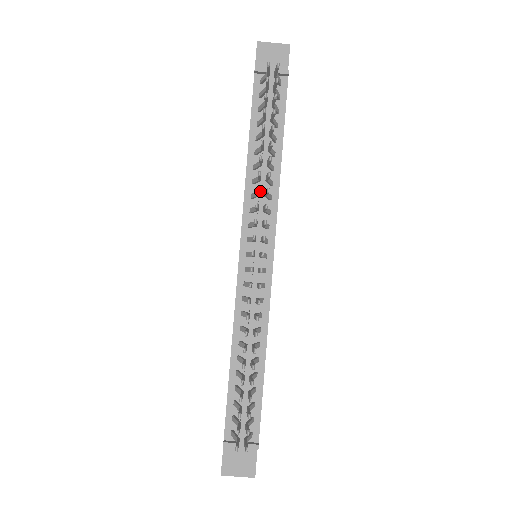
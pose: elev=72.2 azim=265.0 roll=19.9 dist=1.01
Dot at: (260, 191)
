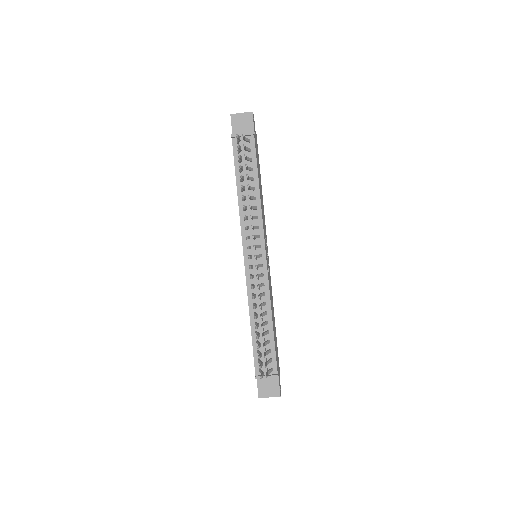
Dot at: (249, 215)
